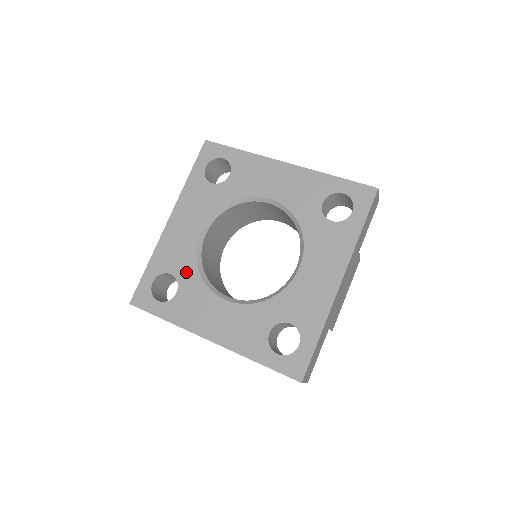
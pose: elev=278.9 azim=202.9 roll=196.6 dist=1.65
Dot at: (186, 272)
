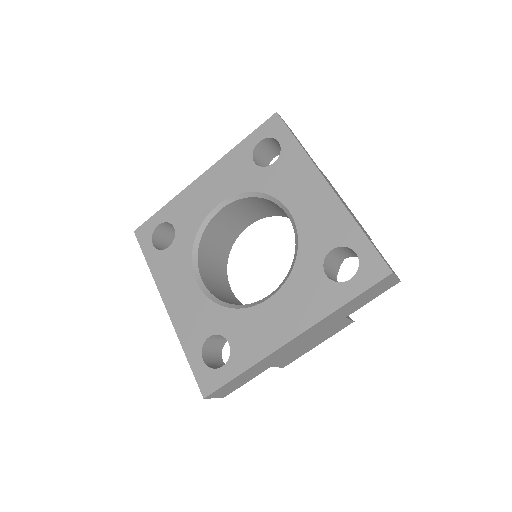
Dot at: (218, 320)
